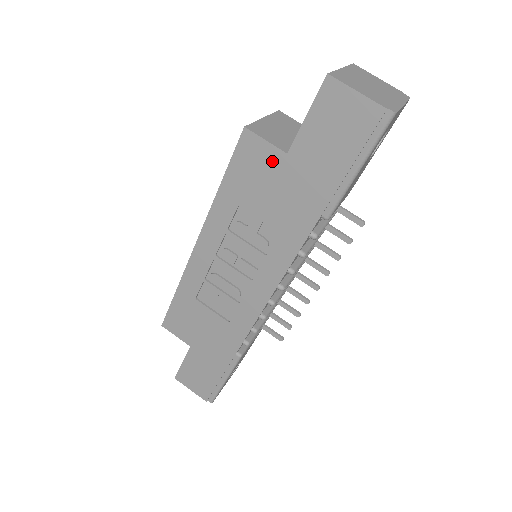
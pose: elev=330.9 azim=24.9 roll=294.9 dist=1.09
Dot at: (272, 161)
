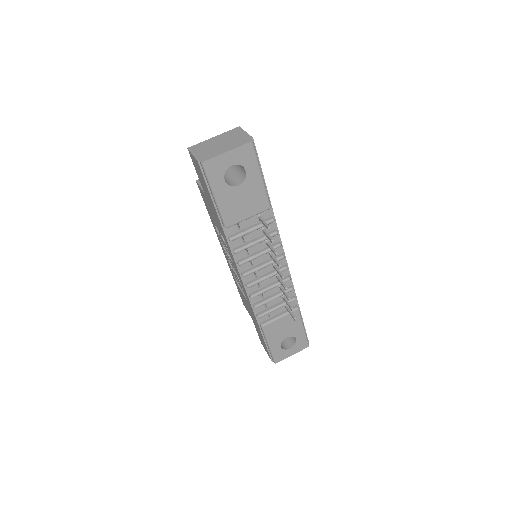
Dot at: (205, 197)
